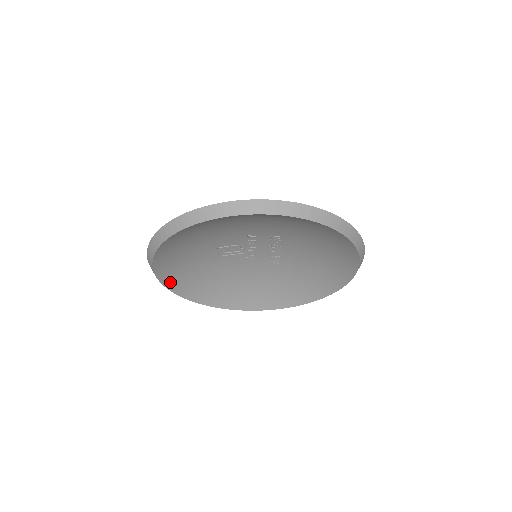
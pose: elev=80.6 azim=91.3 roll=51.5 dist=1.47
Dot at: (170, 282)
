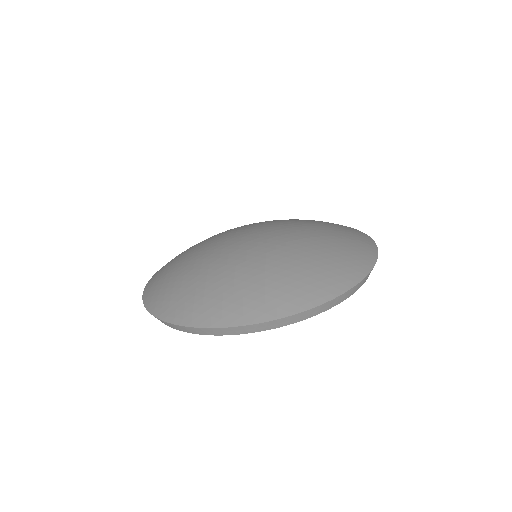
Dot at: occluded
